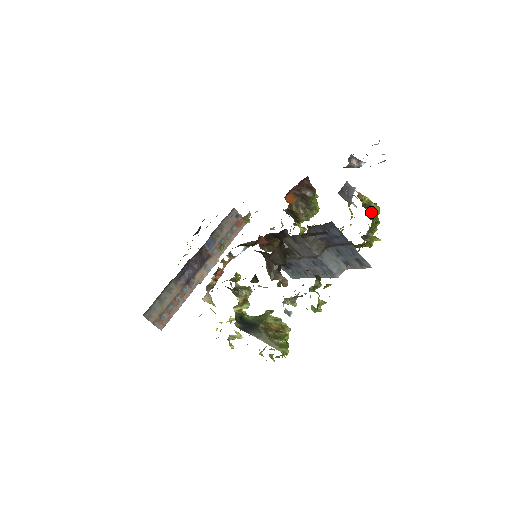
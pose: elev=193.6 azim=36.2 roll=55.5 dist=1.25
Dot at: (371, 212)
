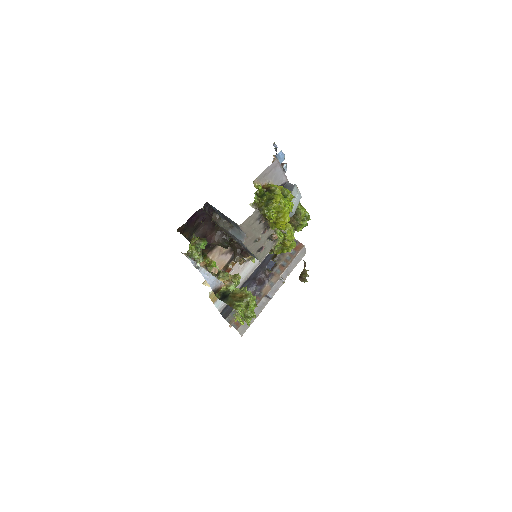
Dot at: (256, 192)
